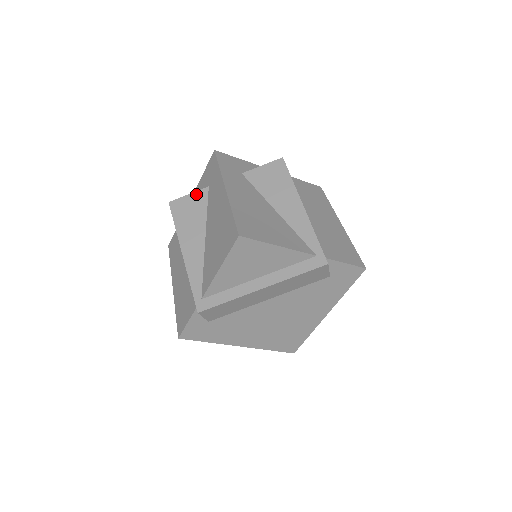
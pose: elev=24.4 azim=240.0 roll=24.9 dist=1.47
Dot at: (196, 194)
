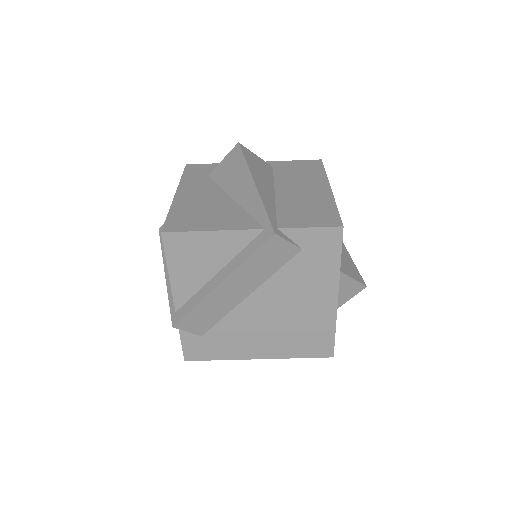
Dot at: occluded
